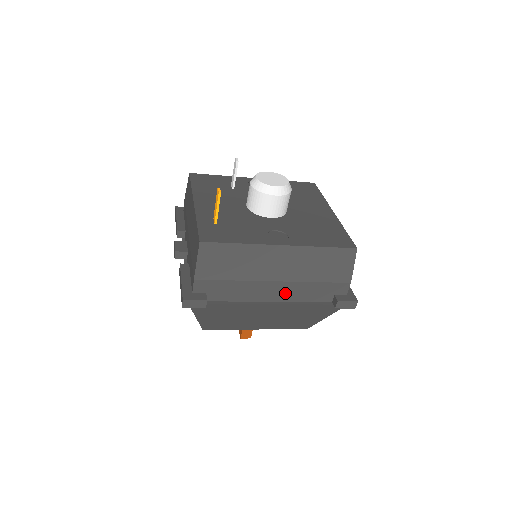
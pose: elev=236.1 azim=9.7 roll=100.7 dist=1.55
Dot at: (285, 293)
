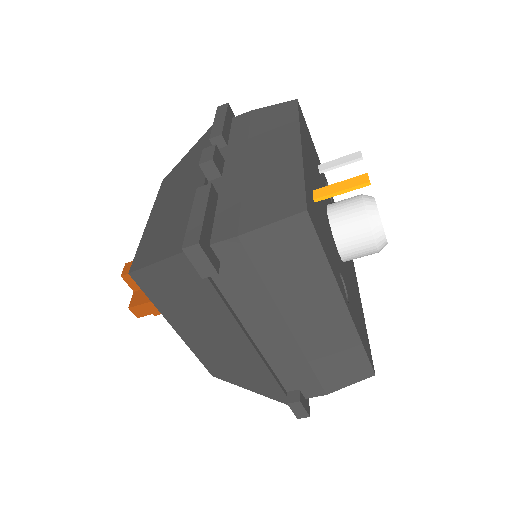
Dot at: (275, 345)
